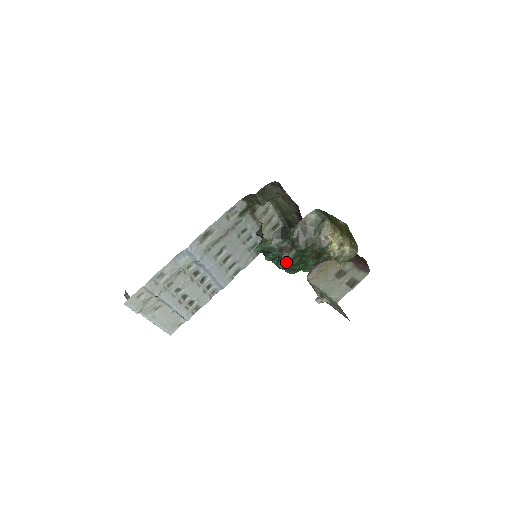
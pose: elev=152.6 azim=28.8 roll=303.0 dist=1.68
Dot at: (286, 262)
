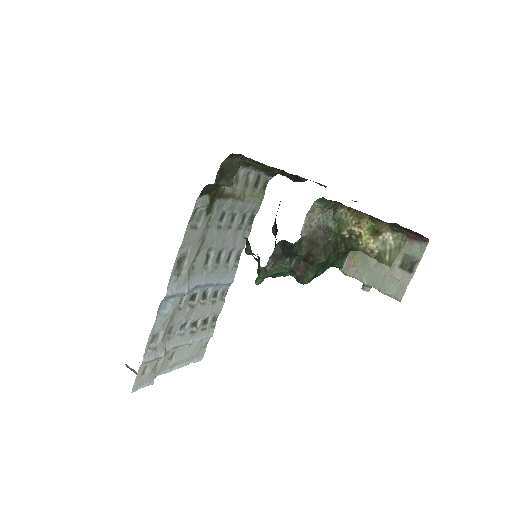
Dot at: (307, 282)
